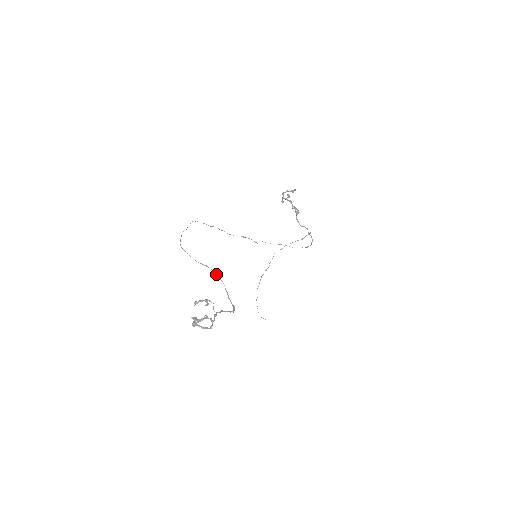
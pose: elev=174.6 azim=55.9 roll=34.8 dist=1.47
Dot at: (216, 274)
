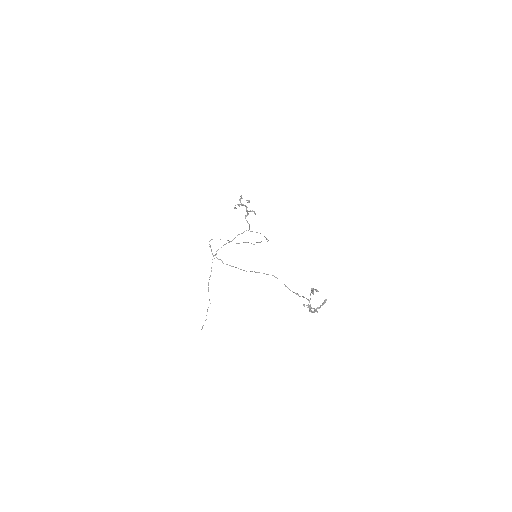
Dot at: occluded
